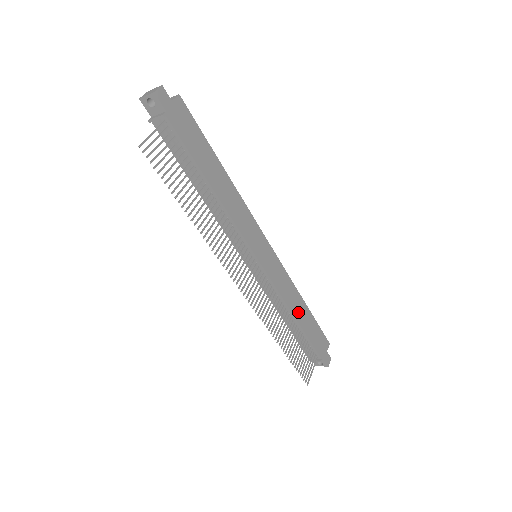
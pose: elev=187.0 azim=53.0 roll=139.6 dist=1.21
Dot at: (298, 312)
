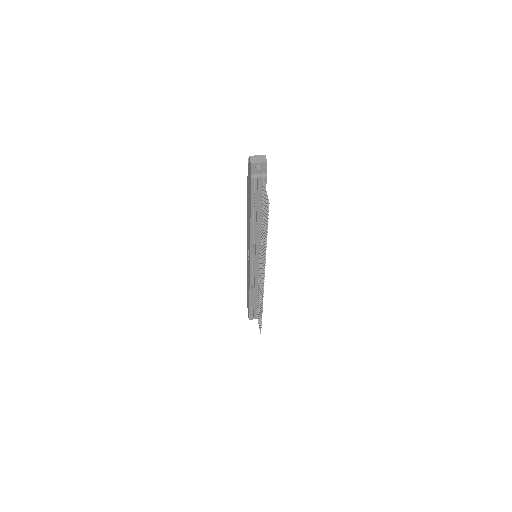
Dot at: occluded
